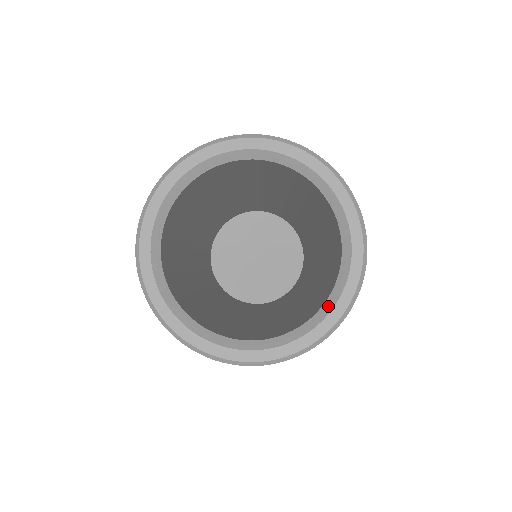
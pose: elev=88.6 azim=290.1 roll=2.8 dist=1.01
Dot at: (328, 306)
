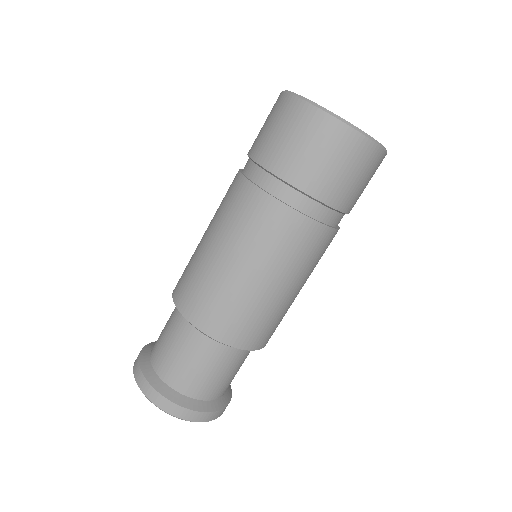
Dot at: occluded
